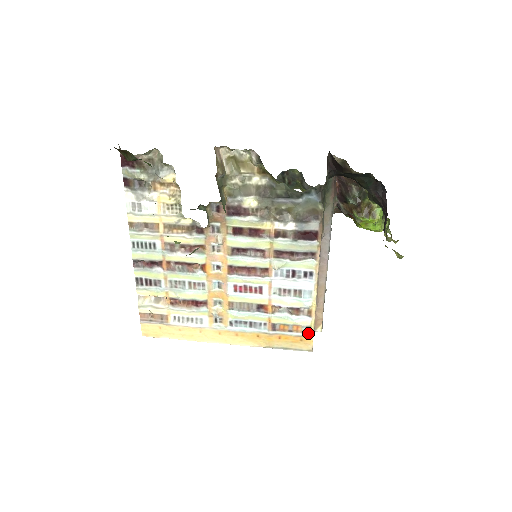
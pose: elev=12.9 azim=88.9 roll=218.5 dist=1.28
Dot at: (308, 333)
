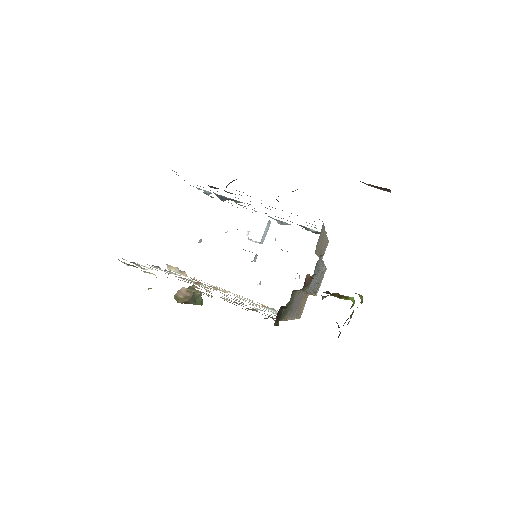
Dot at: occluded
